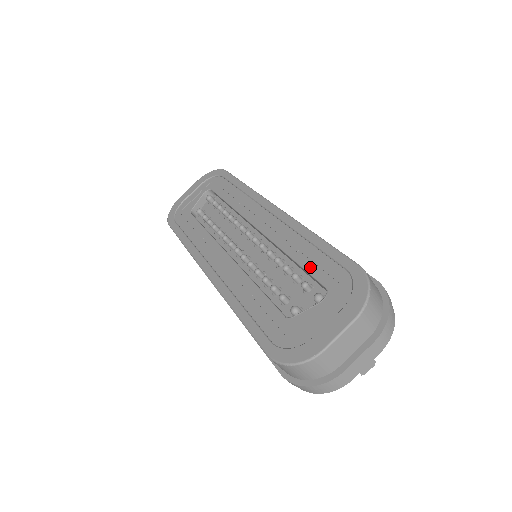
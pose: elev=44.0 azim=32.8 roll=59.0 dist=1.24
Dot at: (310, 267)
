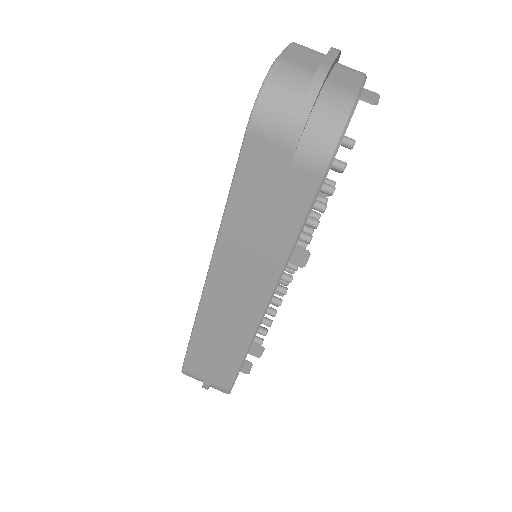
Dot at: occluded
